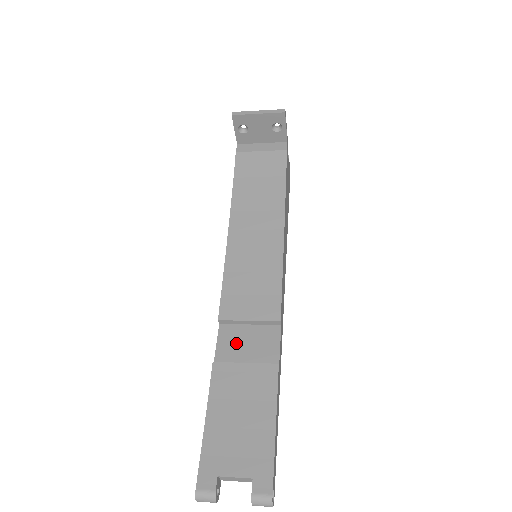
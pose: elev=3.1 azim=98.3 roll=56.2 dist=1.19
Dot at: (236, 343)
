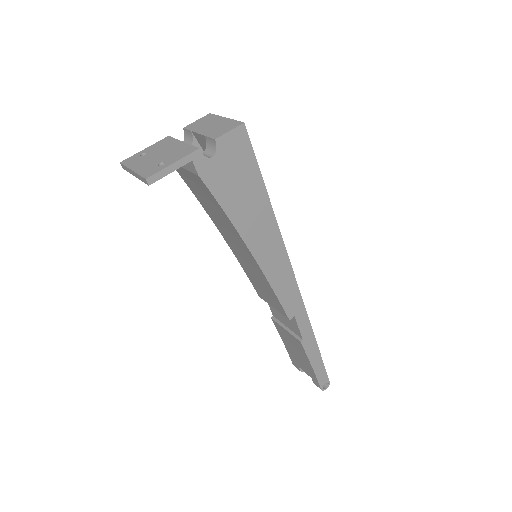
Dot at: (277, 312)
